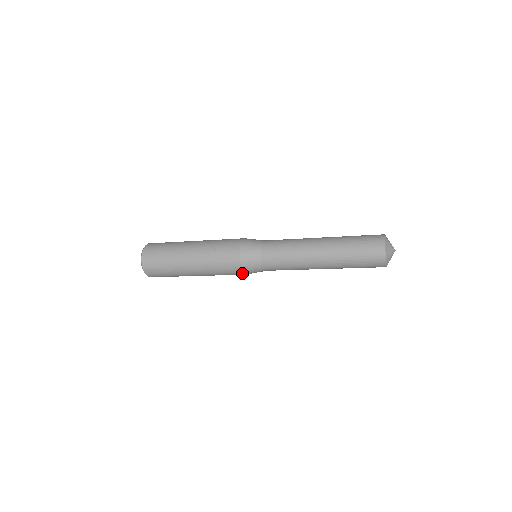
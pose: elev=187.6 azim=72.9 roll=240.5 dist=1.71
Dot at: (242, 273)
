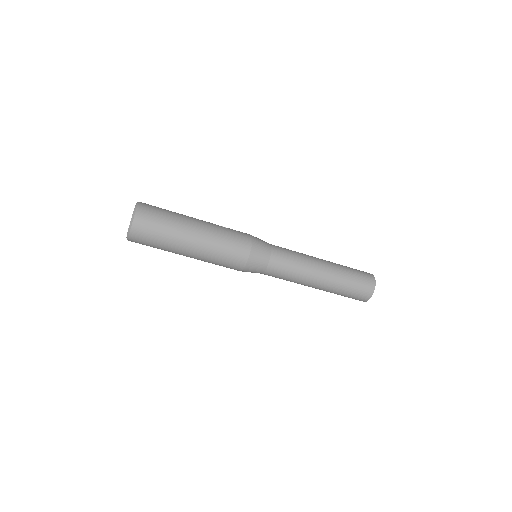
Dot at: (247, 257)
